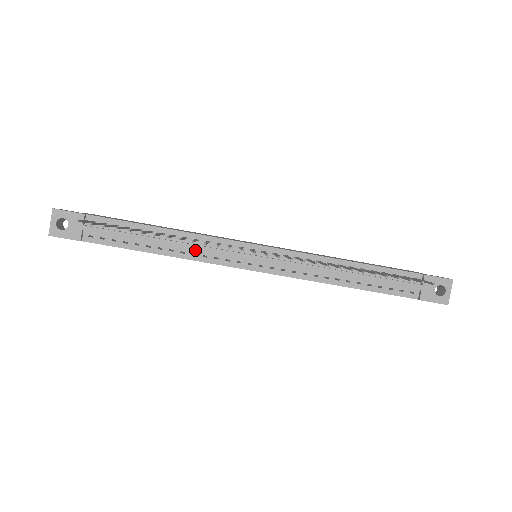
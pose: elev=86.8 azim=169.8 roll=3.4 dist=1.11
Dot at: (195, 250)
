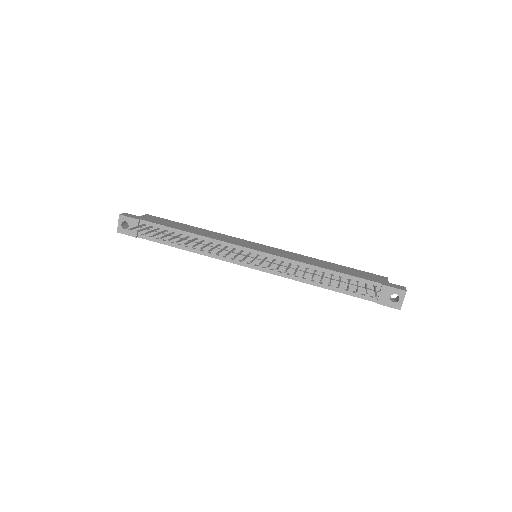
Dot at: occluded
